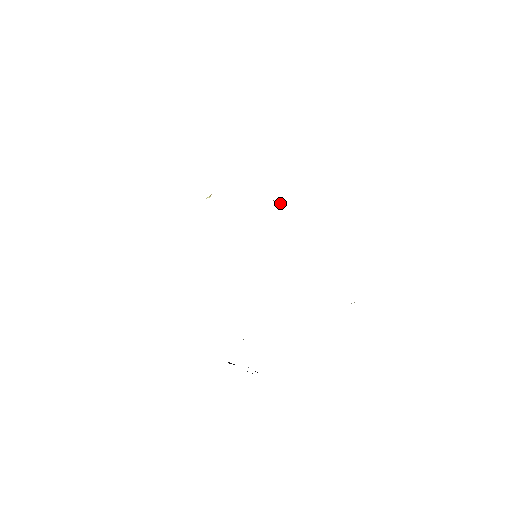
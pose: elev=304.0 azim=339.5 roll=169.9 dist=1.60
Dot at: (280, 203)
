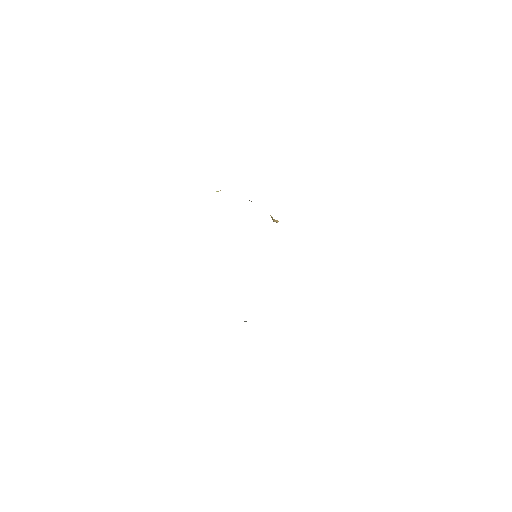
Dot at: (276, 222)
